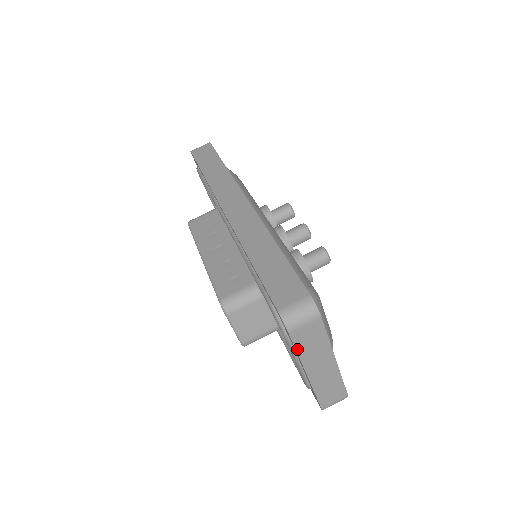
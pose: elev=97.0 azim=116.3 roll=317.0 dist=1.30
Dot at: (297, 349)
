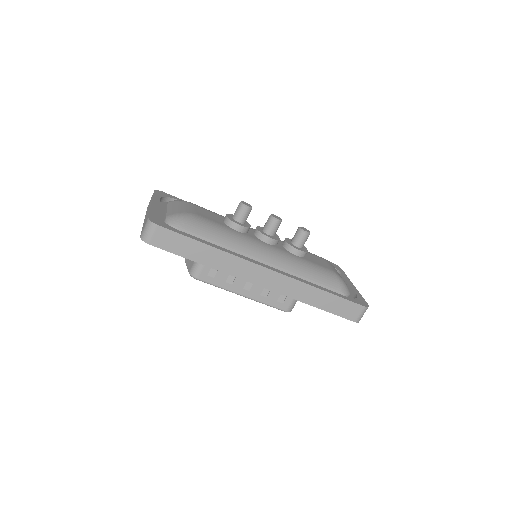
Dot at: occluded
